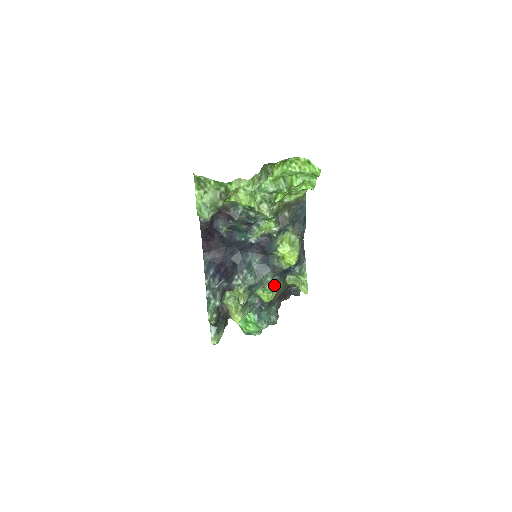
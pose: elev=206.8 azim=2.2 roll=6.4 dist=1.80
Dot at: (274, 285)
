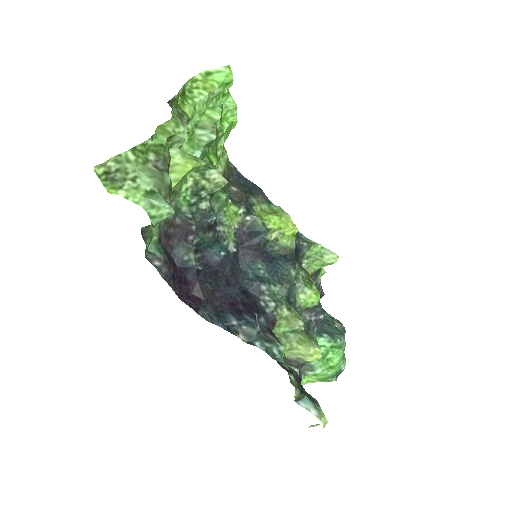
Dot at: (304, 277)
